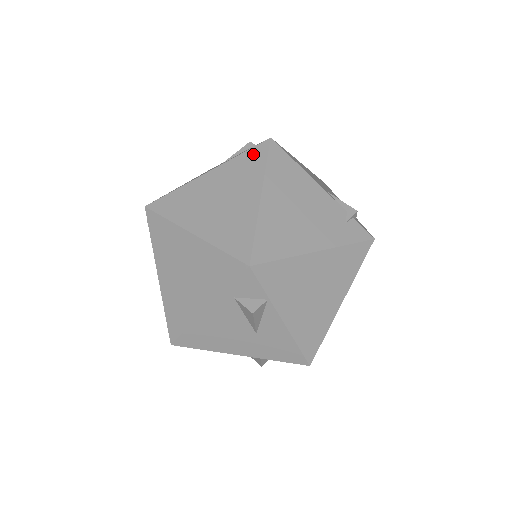
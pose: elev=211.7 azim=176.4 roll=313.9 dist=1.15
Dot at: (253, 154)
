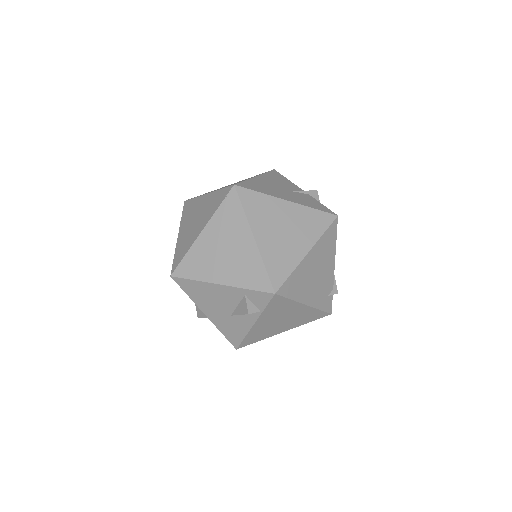
Dot at: (322, 217)
